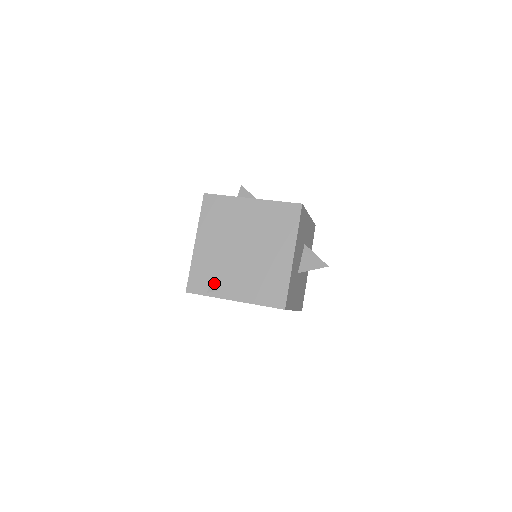
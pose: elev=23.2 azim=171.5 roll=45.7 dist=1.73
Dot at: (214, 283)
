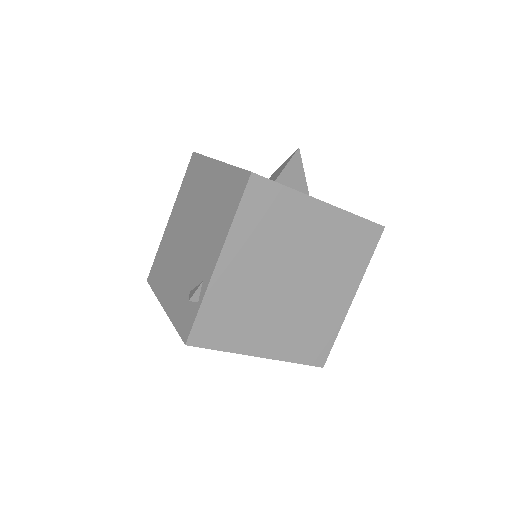
Dot at: (193, 290)
